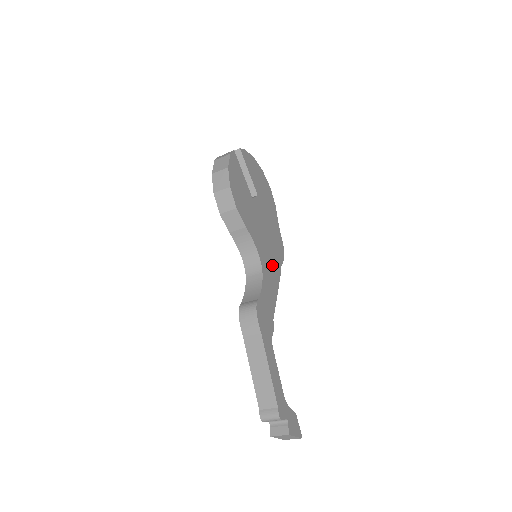
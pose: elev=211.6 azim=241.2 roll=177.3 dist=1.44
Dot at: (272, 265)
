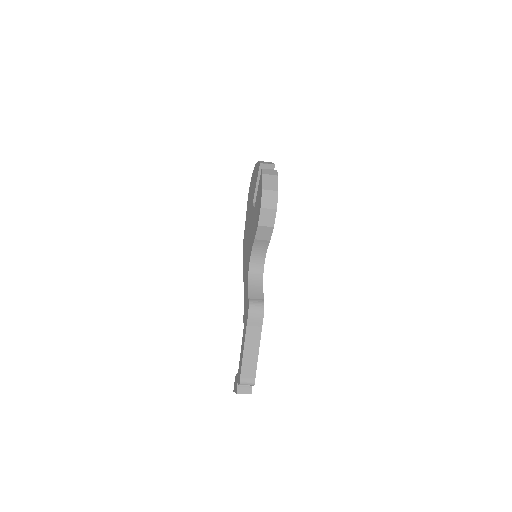
Dot at: occluded
